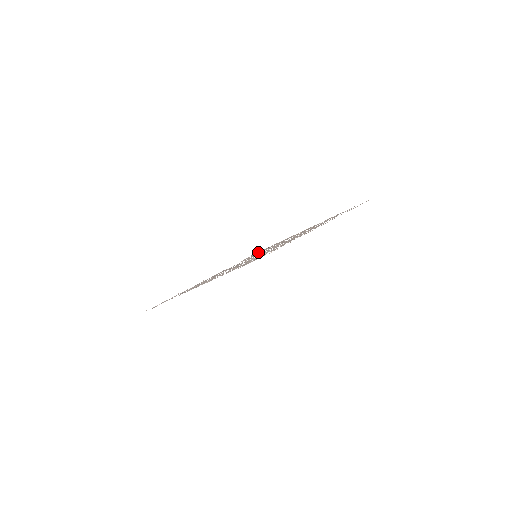
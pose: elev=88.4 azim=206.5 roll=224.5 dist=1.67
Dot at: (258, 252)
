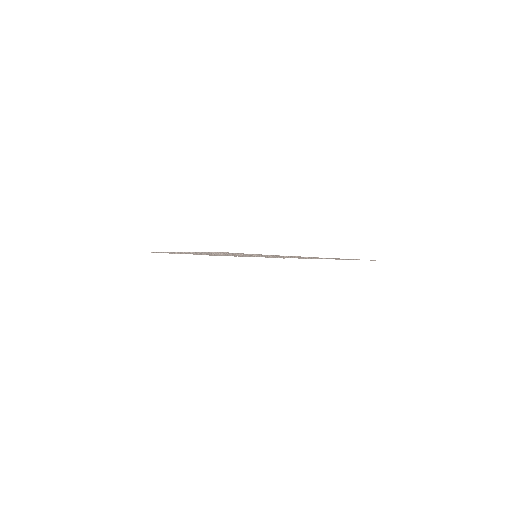
Dot at: (275, 257)
